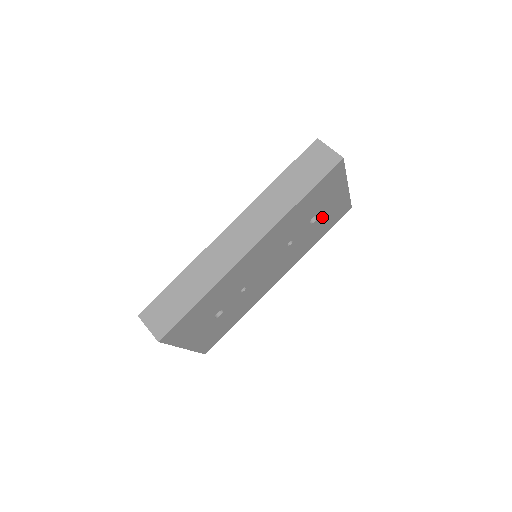
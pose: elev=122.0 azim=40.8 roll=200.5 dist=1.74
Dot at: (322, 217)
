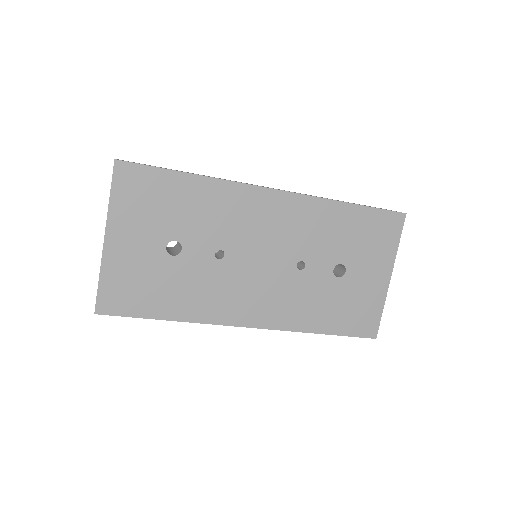
Dot at: (346, 287)
